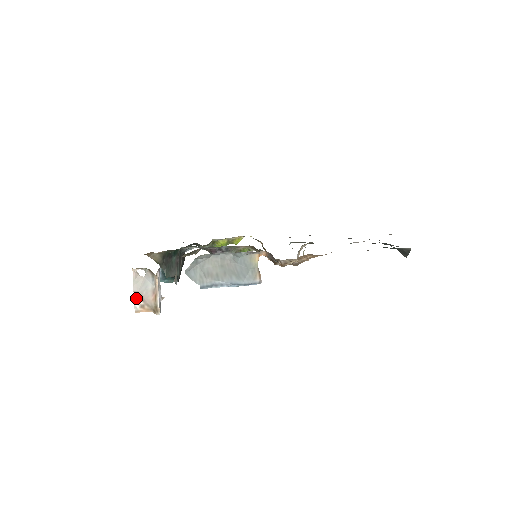
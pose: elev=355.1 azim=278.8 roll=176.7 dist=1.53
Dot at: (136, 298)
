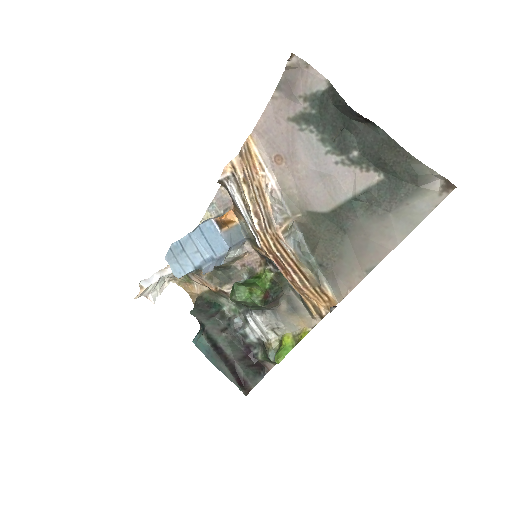
Dot at: occluded
